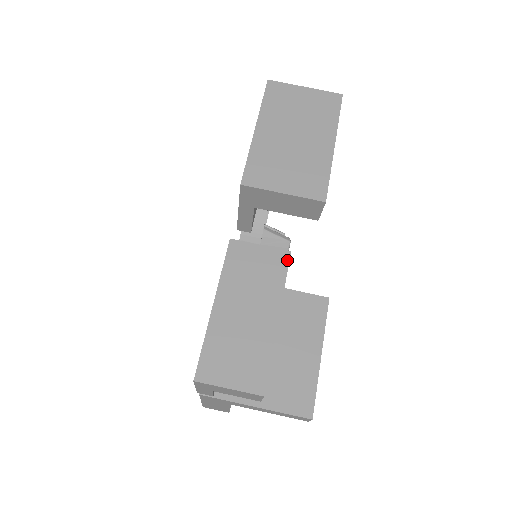
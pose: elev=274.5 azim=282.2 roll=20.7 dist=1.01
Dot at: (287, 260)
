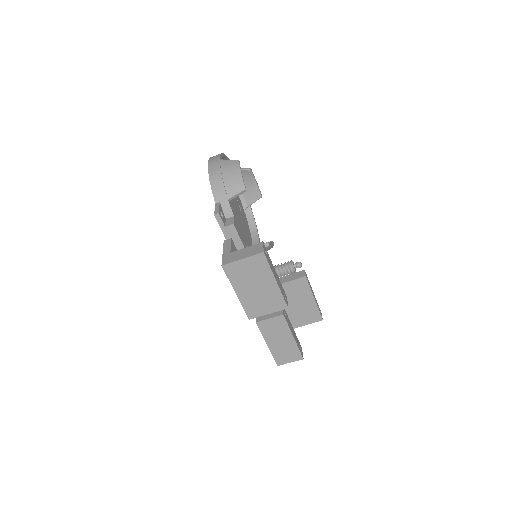
Dot at: (284, 318)
